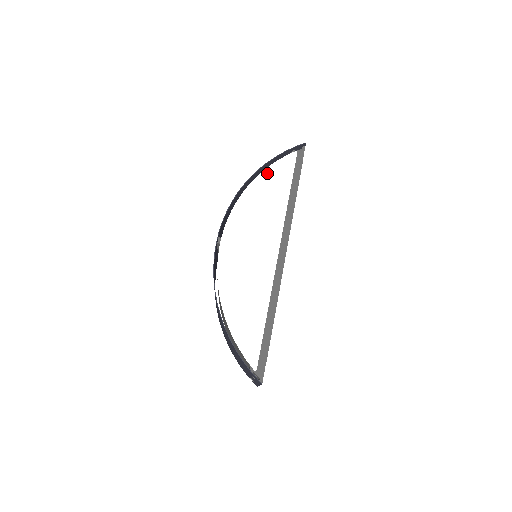
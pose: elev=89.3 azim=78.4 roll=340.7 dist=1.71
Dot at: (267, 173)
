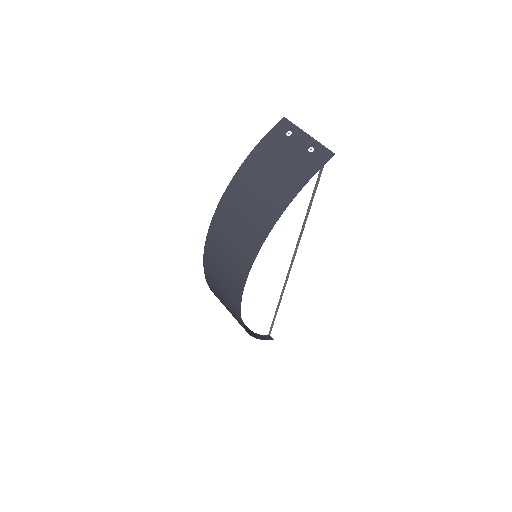
Dot at: occluded
